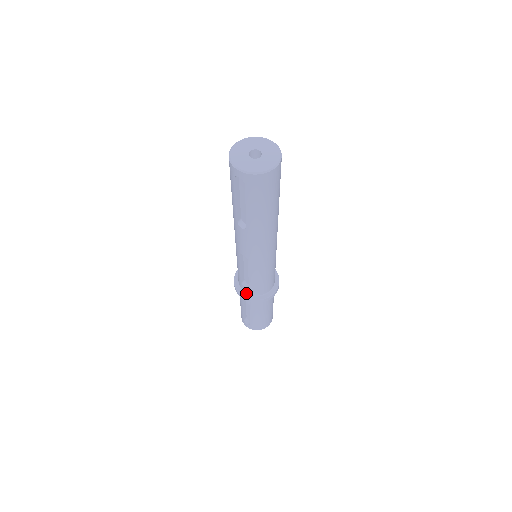
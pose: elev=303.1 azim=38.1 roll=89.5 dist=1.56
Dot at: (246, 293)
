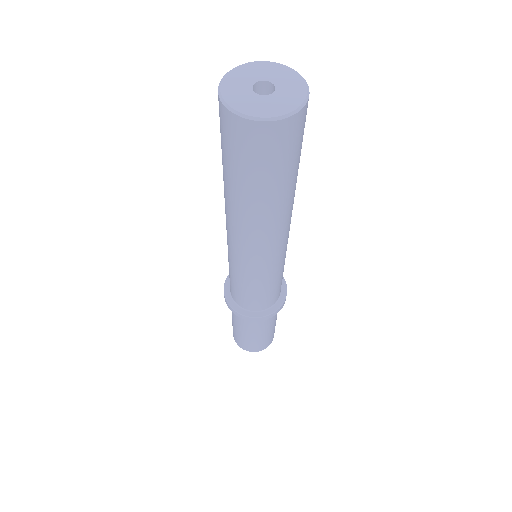
Dot at: occluded
